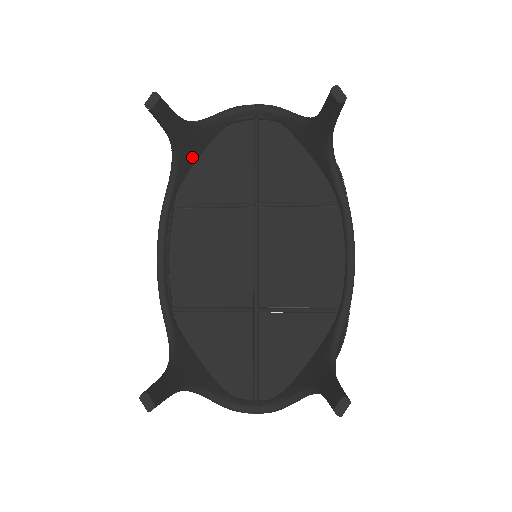
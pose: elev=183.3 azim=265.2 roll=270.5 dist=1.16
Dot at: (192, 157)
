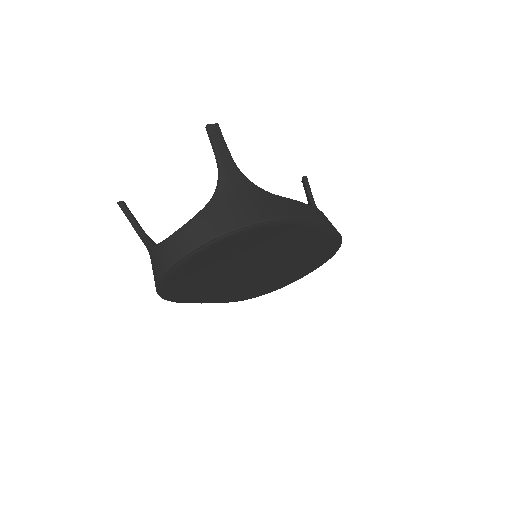
Dot at: occluded
